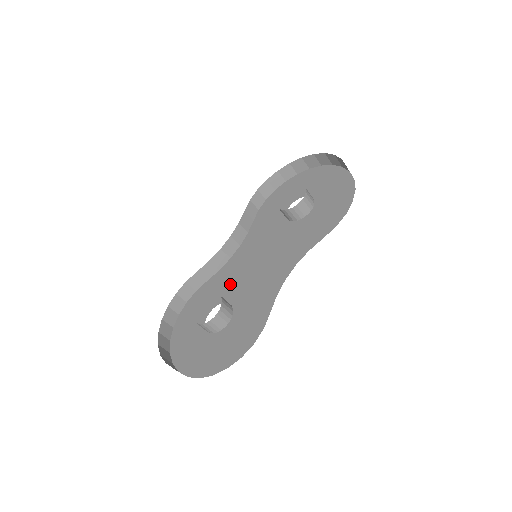
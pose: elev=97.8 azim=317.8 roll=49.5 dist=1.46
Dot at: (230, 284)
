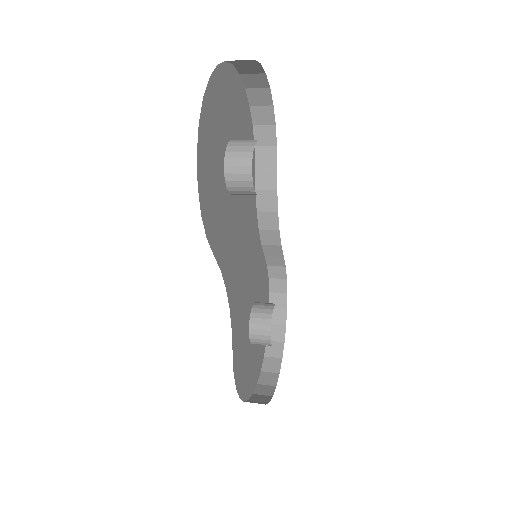
Dot at: occluded
